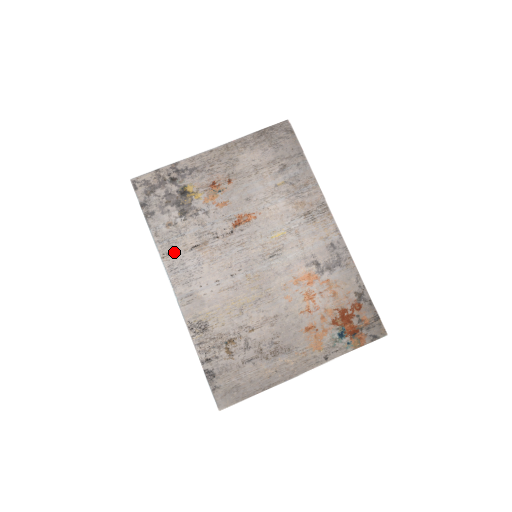
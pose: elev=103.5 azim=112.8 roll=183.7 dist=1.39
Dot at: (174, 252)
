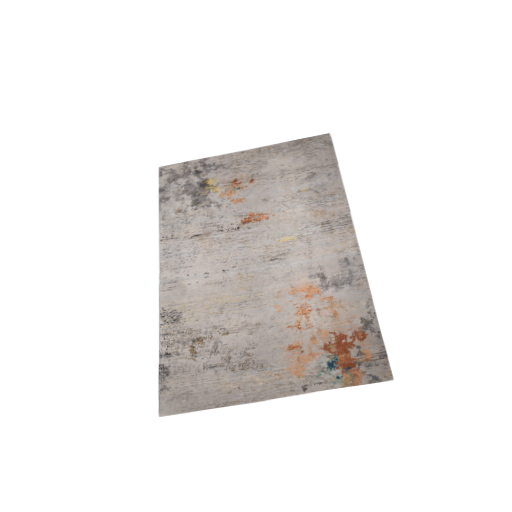
Dot at: (174, 237)
